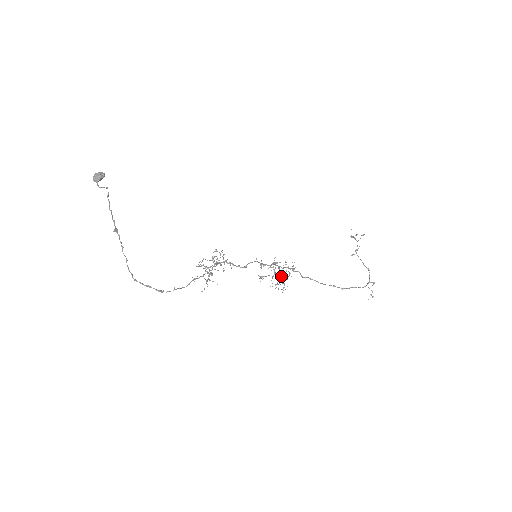
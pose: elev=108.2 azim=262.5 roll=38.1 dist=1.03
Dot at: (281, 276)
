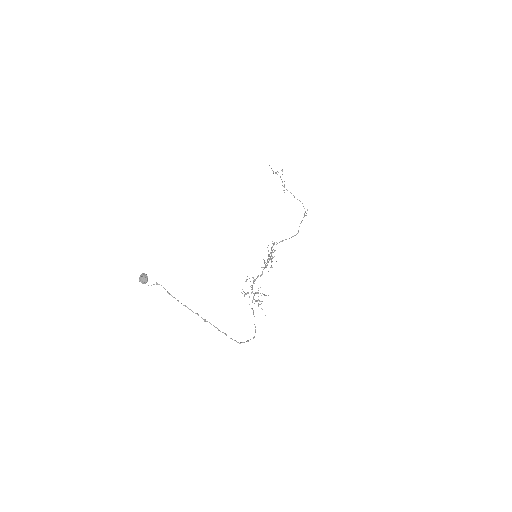
Dot at: occluded
